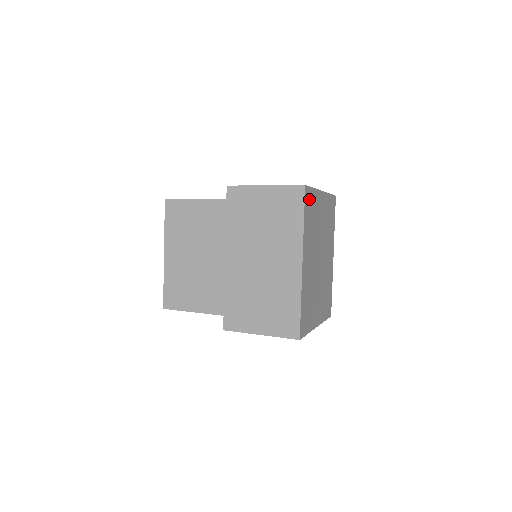
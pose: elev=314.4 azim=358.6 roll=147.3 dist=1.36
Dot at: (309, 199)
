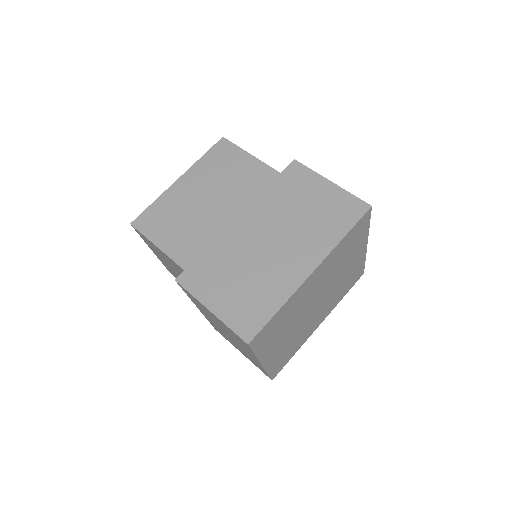
Dot at: (361, 226)
